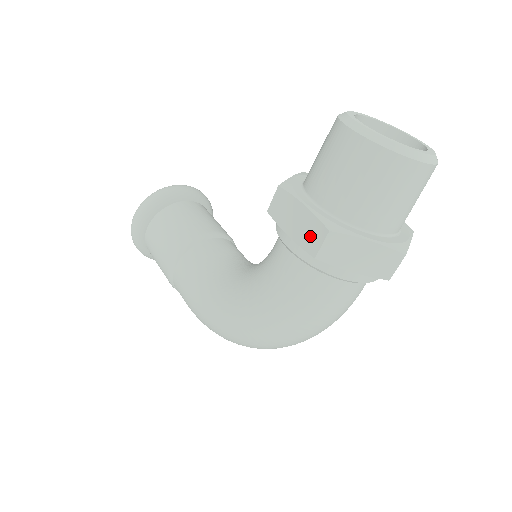
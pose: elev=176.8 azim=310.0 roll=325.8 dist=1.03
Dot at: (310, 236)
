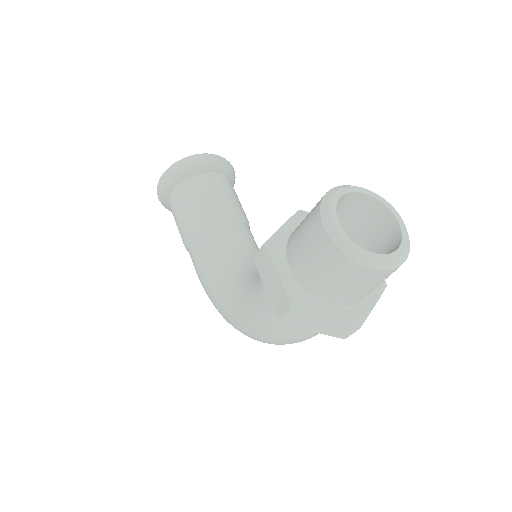
Dot at: (279, 302)
